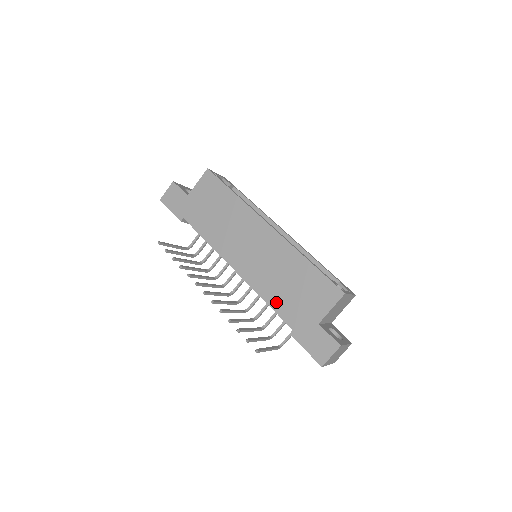
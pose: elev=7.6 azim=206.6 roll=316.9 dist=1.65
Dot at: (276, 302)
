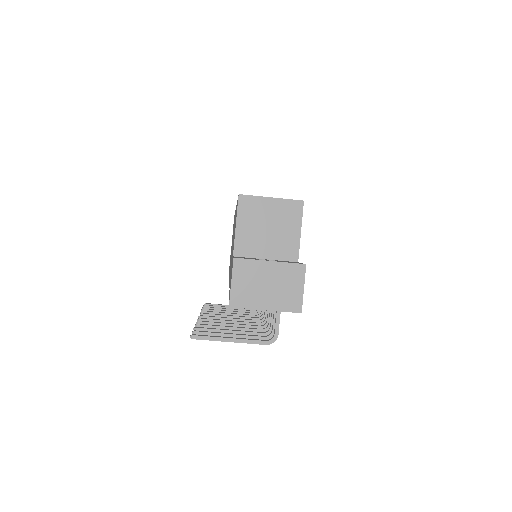
Dot at: occluded
